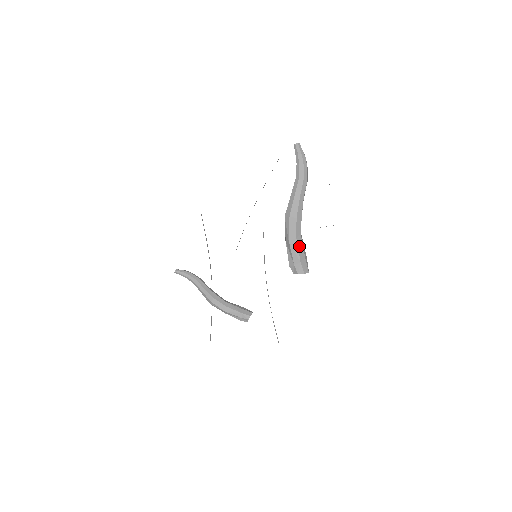
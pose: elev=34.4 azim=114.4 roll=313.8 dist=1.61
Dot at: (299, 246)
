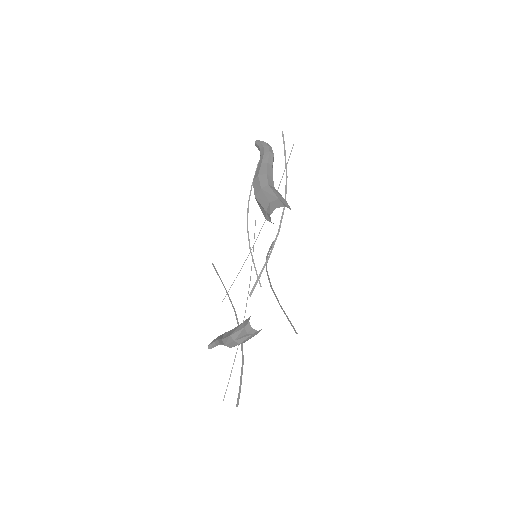
Dot at: (267, 193)
